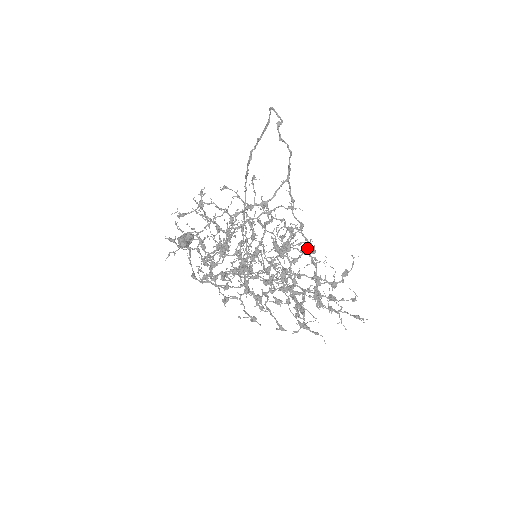
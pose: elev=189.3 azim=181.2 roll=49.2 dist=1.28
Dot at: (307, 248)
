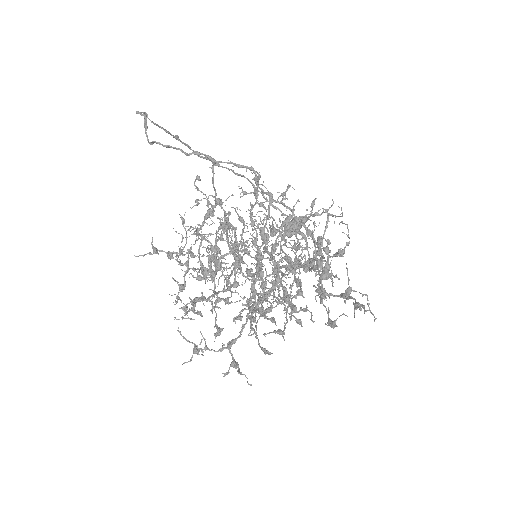
Dot at: occluded
